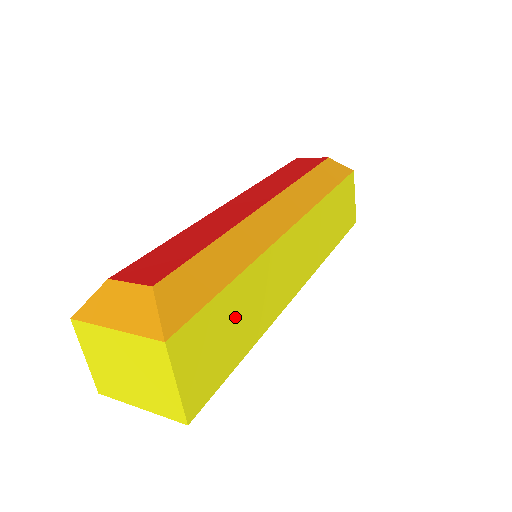
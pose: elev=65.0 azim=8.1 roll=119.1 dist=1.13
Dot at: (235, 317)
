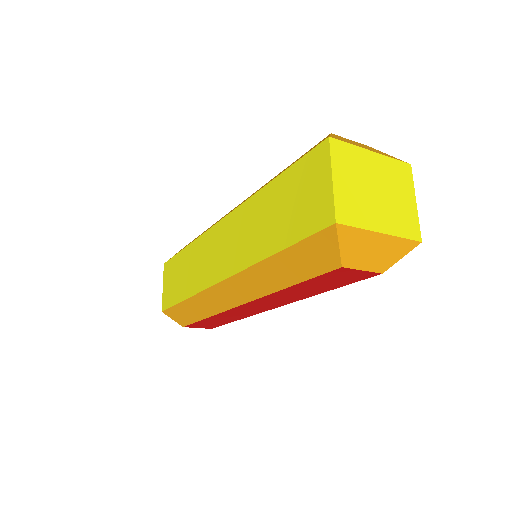
Dot at: occluded
